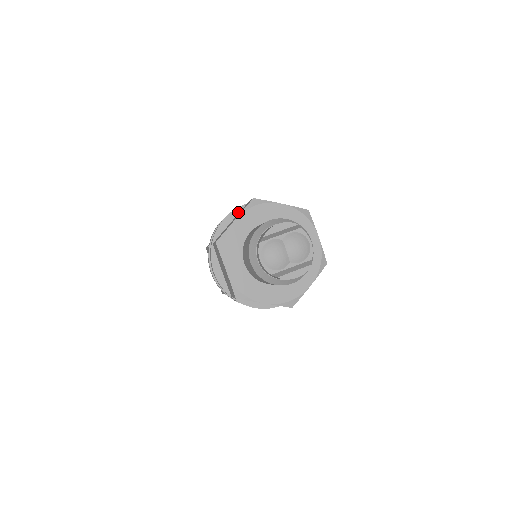
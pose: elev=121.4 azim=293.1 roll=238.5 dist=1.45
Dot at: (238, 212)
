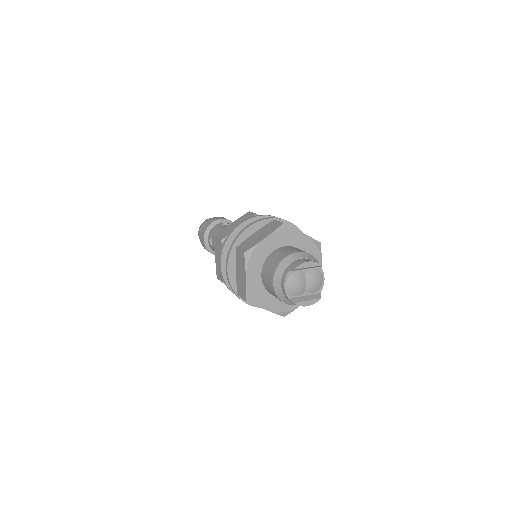
Dot at: (261, 224)
